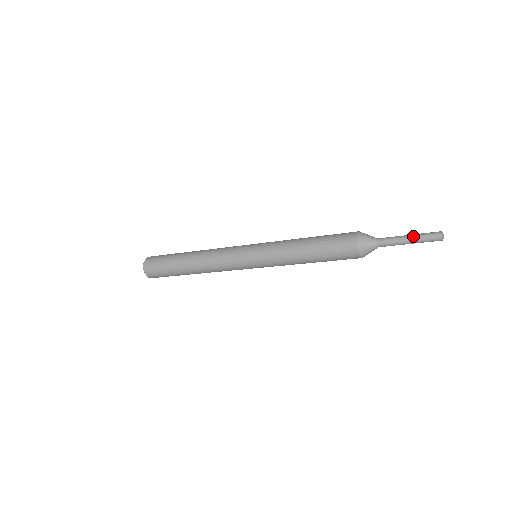
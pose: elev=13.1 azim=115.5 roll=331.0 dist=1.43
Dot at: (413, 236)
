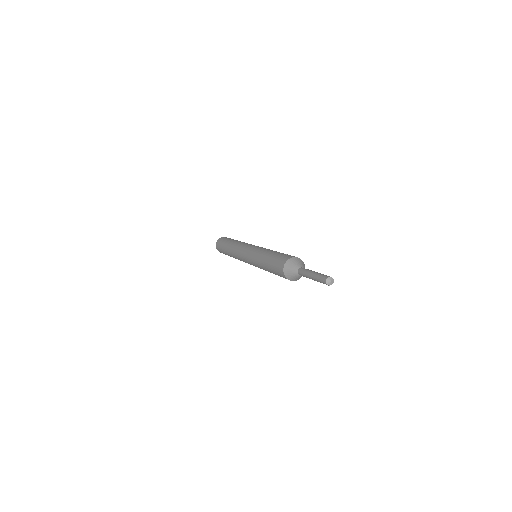
Dot at: (313, 276)
